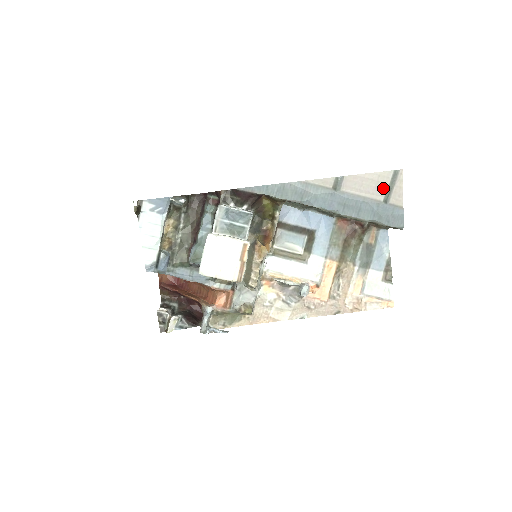
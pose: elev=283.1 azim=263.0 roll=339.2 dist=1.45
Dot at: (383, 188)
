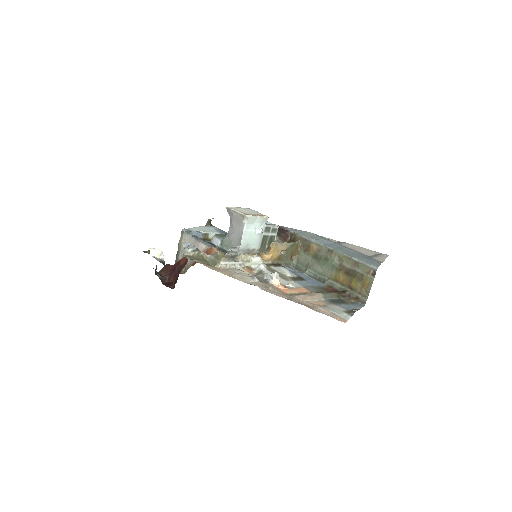
Dot at: (371, 254)
